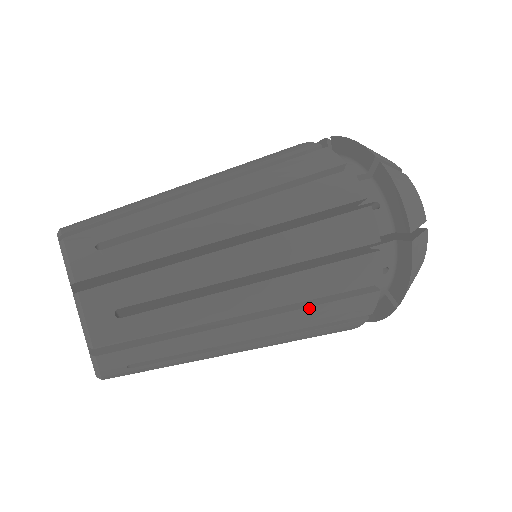
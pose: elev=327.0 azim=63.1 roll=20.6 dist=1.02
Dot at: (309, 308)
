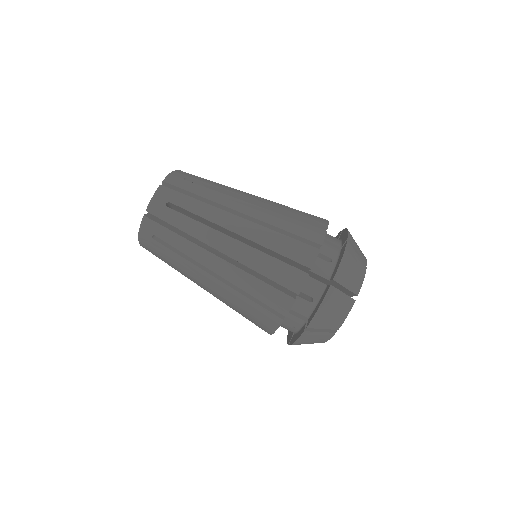
Dot at: occluded
